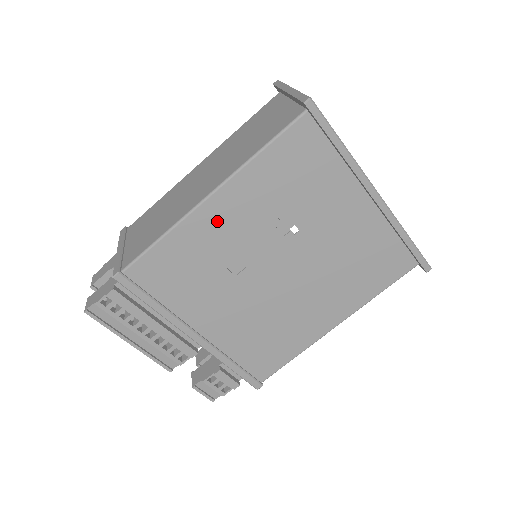
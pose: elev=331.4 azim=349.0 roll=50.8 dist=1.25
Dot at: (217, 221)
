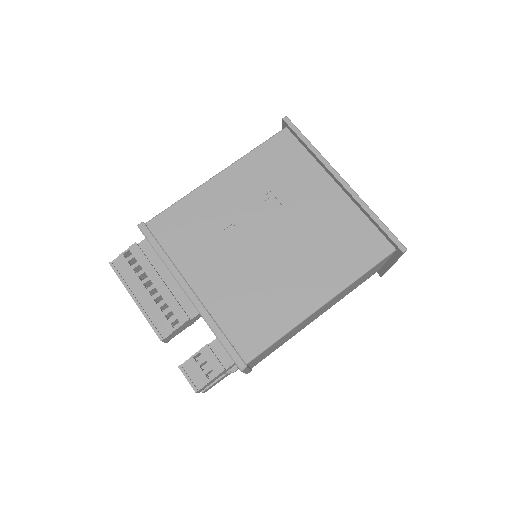
Dot at: (220, 192)
